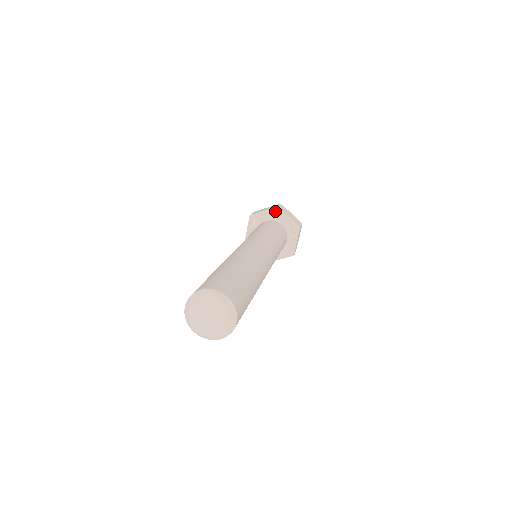
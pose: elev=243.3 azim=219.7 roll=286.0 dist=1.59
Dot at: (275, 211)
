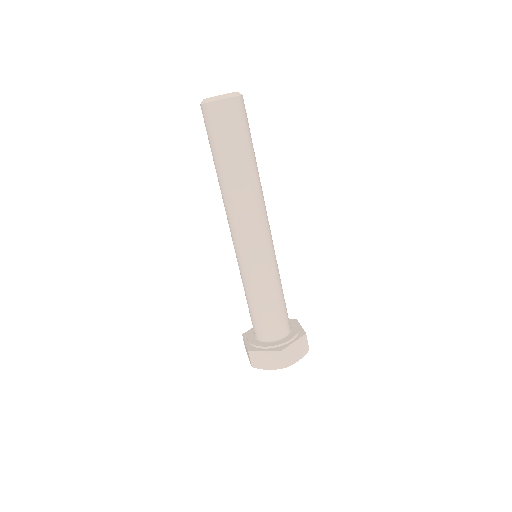
Dot at: occluded
